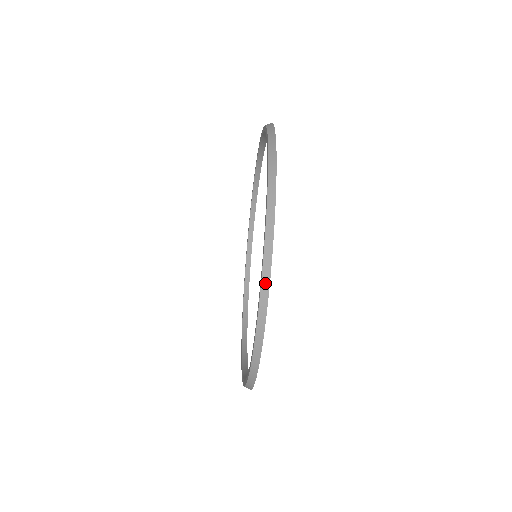
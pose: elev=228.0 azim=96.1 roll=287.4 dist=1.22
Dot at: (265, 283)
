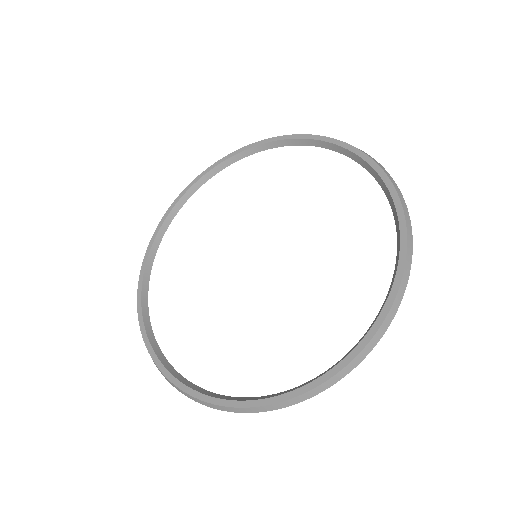
Dot at: (376, 338)
